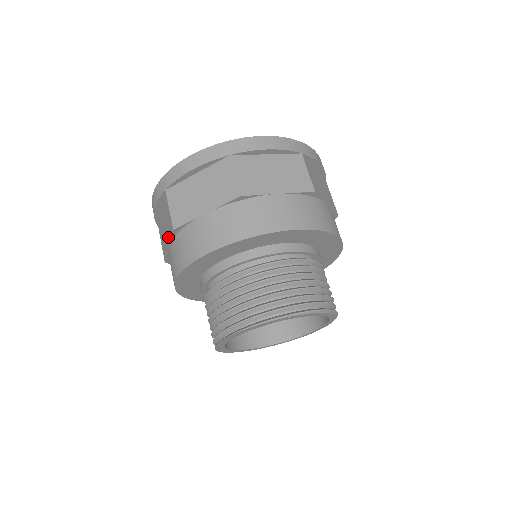
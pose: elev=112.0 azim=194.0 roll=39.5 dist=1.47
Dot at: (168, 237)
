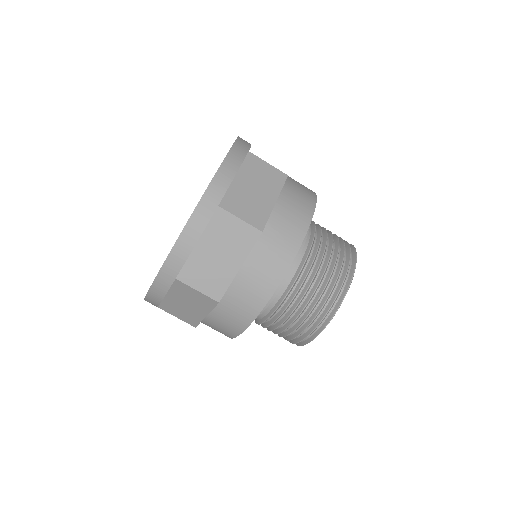
Dot at: (202, 310)
